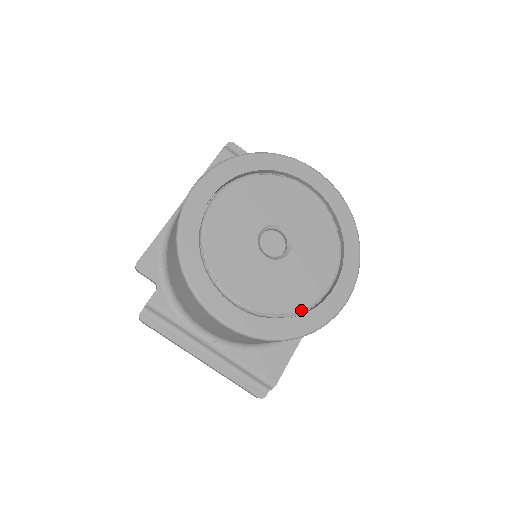
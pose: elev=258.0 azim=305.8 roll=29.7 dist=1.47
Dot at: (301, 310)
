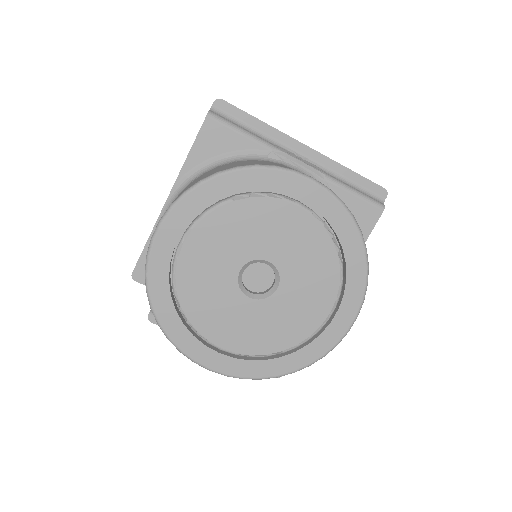
Dot at: (294, 347)
